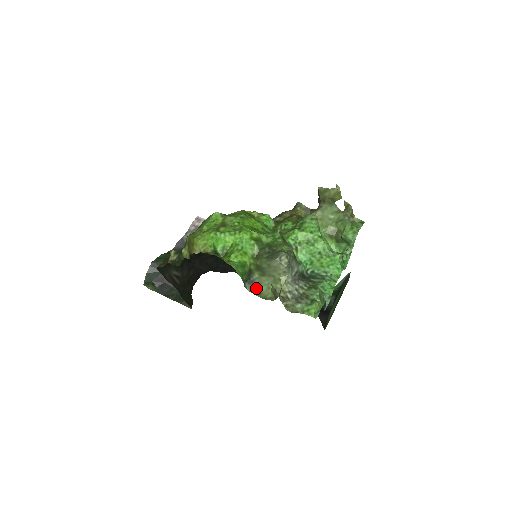
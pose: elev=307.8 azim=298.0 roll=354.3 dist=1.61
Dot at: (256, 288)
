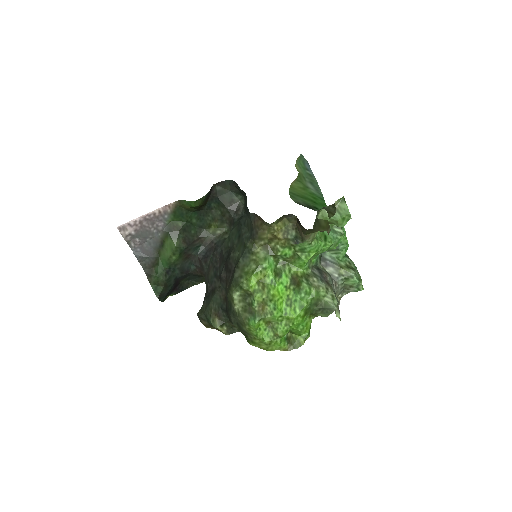
Dot at: occluded
